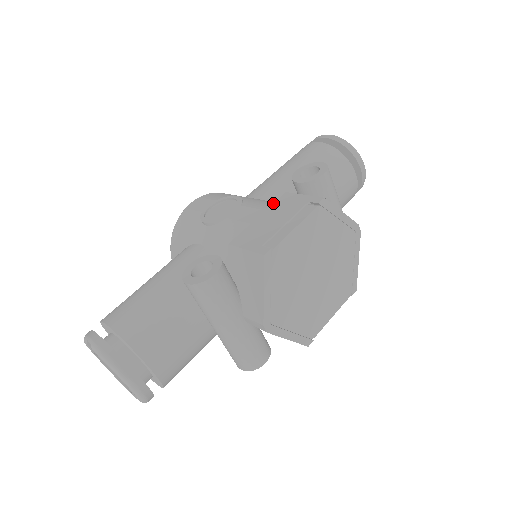
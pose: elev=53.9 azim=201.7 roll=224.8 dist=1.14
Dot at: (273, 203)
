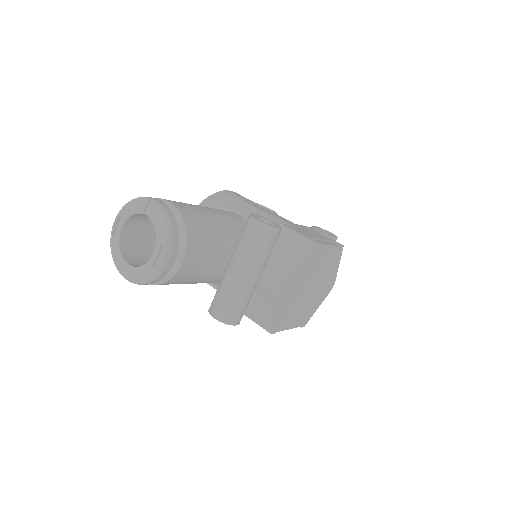
Dot at: occluded
